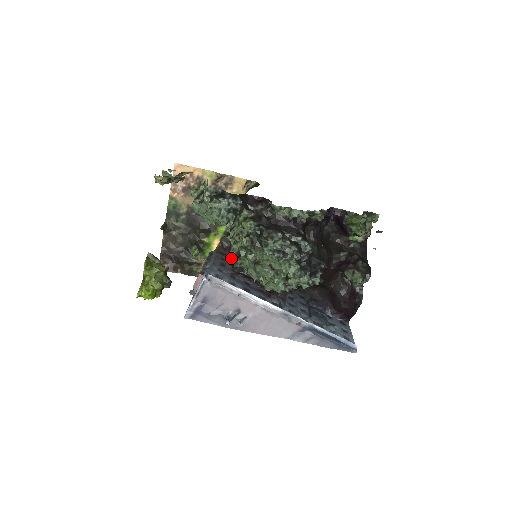
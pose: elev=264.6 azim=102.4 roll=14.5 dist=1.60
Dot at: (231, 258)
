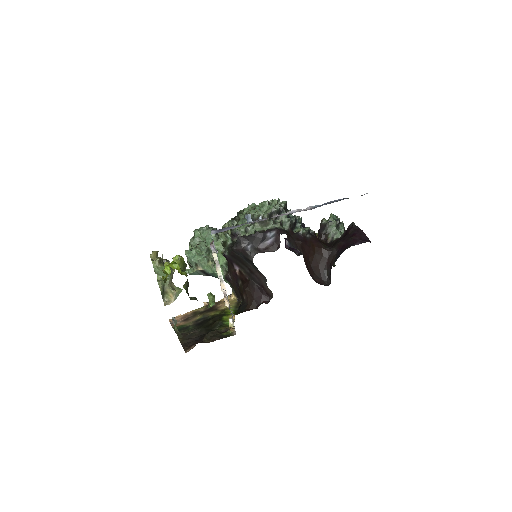
Dot at: (233, 246)
